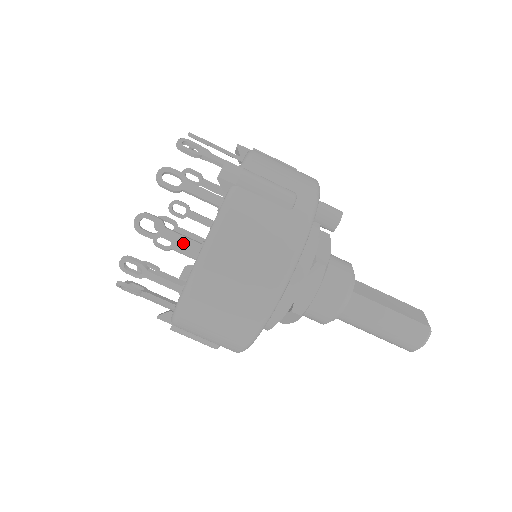
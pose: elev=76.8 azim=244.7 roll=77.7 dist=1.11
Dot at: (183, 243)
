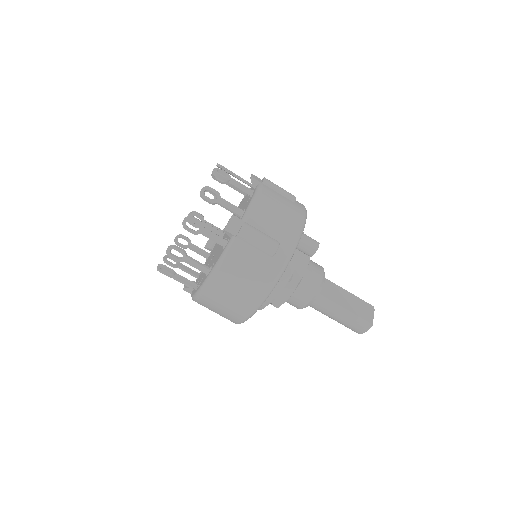
Dot at: (198, 267)
